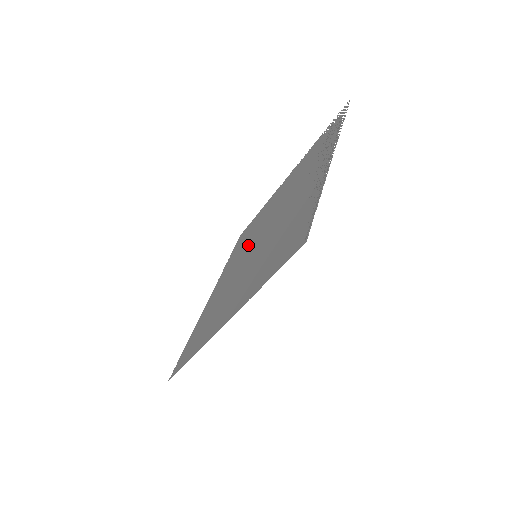
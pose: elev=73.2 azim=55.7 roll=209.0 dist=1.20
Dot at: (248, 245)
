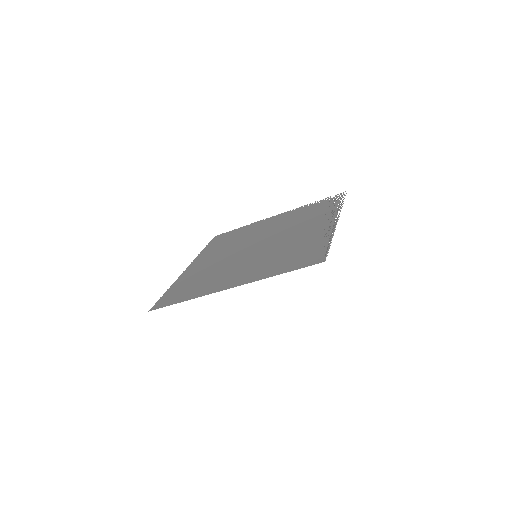
Dot at: (237, 246)
